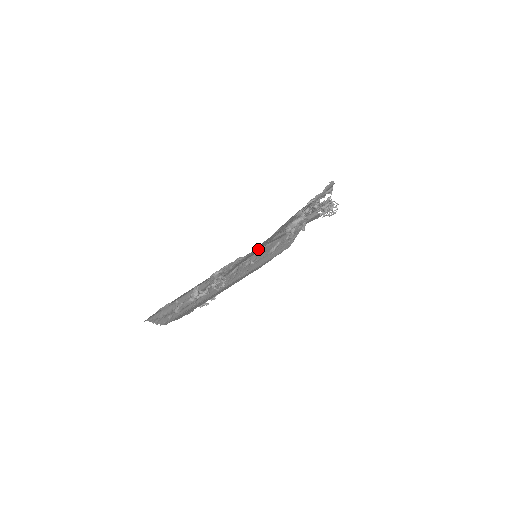
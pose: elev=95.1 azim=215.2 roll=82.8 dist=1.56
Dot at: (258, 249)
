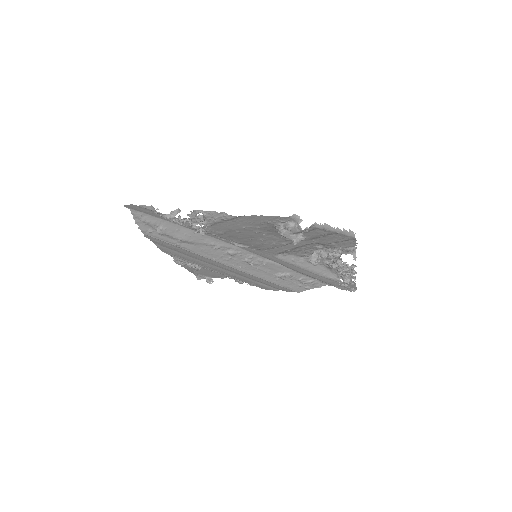
Dot at: (248, 227)
